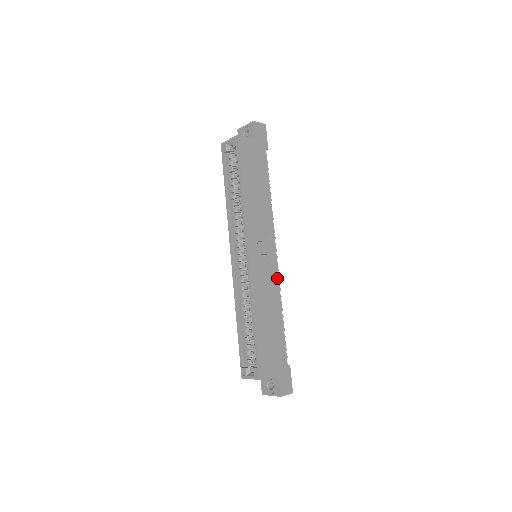
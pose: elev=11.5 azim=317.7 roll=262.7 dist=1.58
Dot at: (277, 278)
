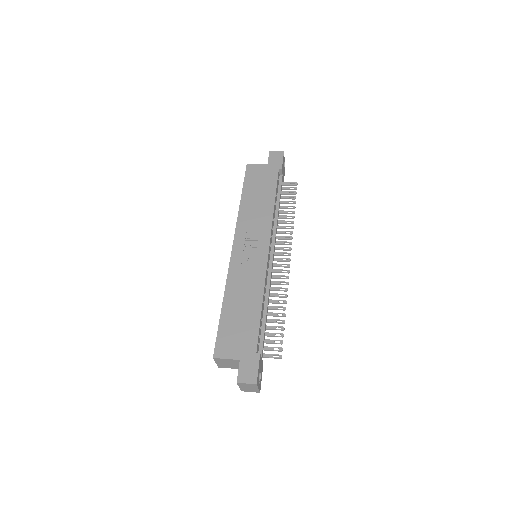
Dot at: (264, 270)
